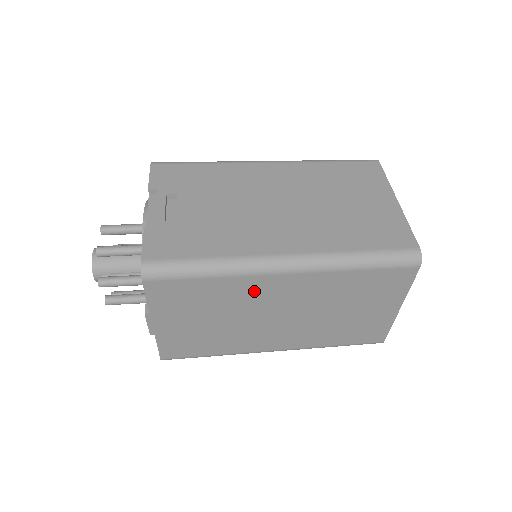
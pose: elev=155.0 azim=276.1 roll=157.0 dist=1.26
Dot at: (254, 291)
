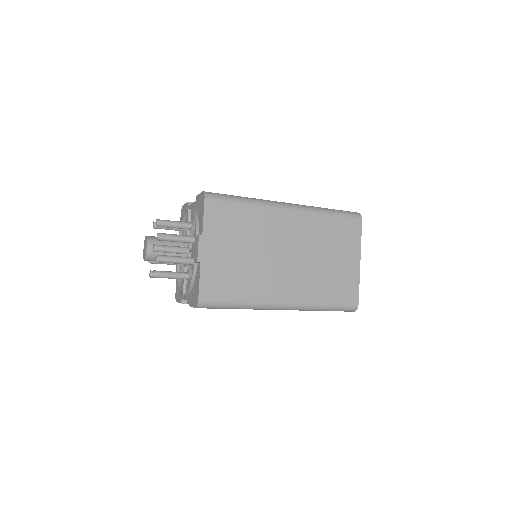
Dot at: (270, 224)
